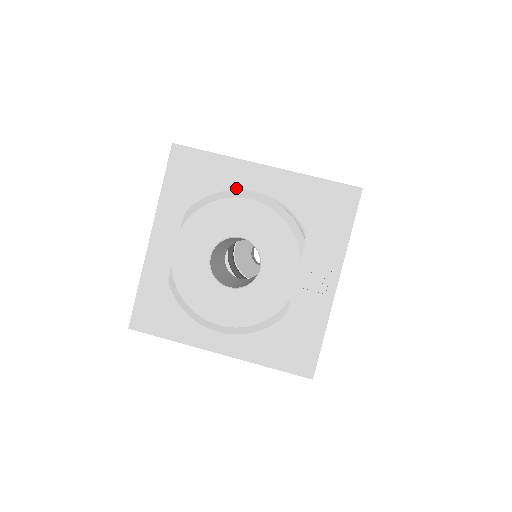
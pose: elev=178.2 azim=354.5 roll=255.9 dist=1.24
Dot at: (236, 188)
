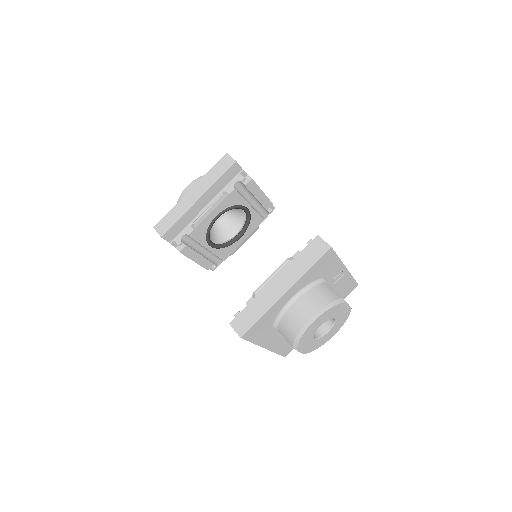
Dot at: (281, 308)
